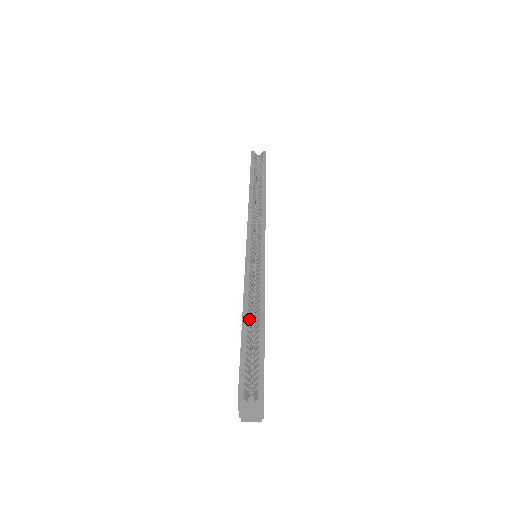
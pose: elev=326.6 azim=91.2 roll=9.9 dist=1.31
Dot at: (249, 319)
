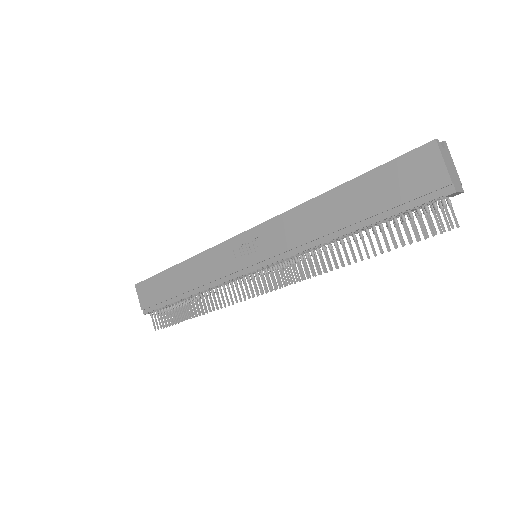
Dot at: (339, 195)
